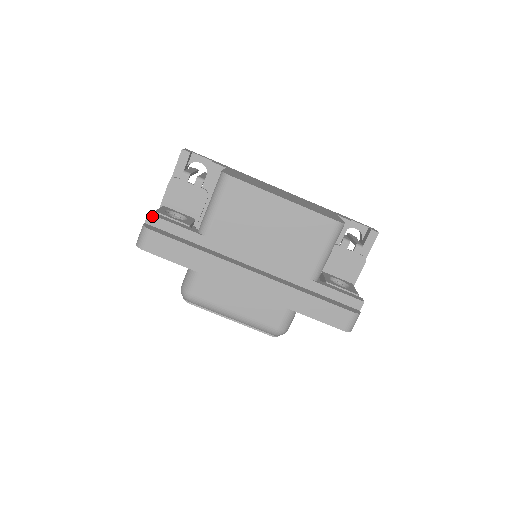
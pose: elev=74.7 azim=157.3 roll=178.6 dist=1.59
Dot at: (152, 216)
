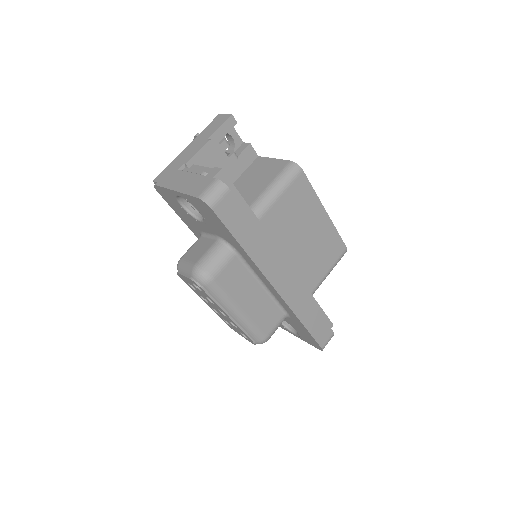
Dot at: (224, 174)
